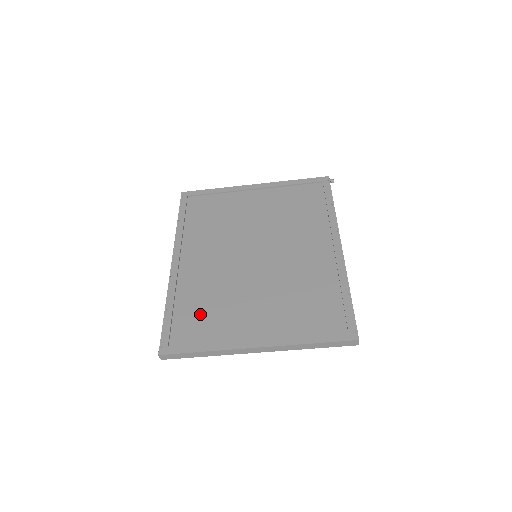
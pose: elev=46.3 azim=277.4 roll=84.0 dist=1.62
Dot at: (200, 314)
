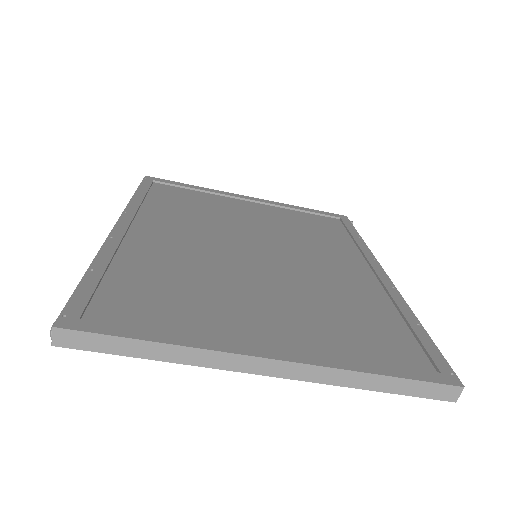
Dot at: (157, 291)
